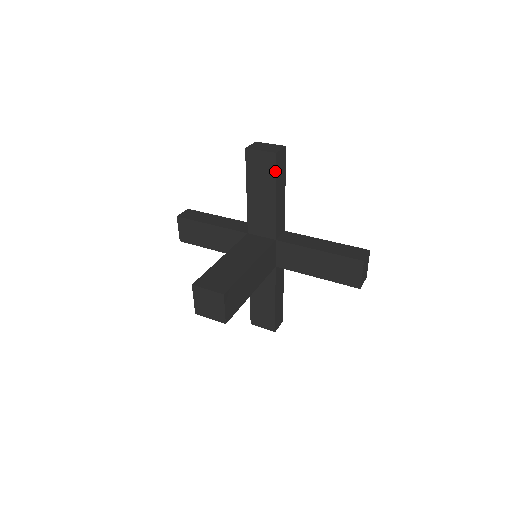
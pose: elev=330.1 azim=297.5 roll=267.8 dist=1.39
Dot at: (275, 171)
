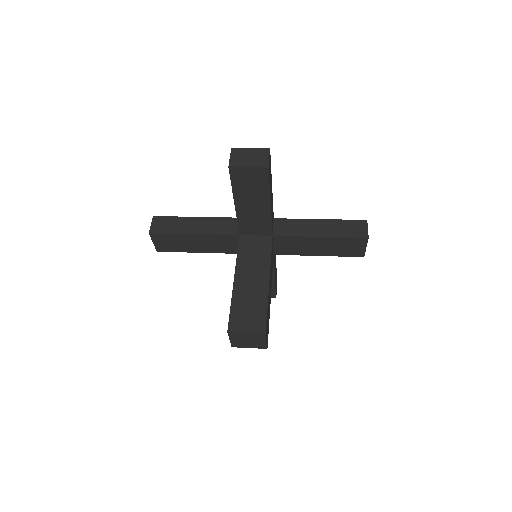
Dot at: (268, 182)
